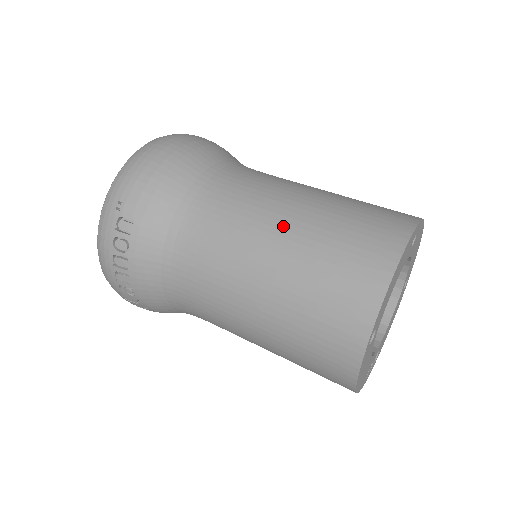
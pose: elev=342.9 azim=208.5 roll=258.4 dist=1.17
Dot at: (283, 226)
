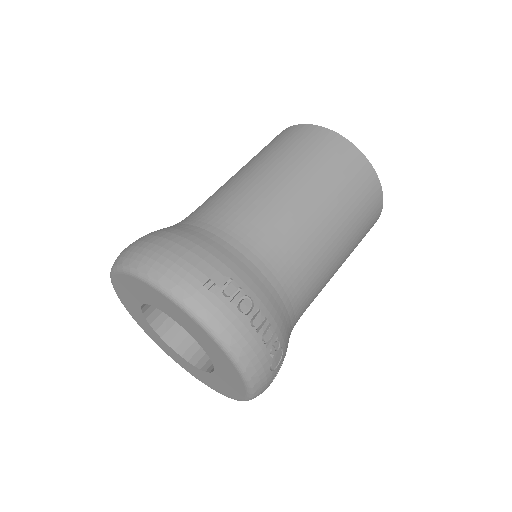
Dot at: (276, 176)
